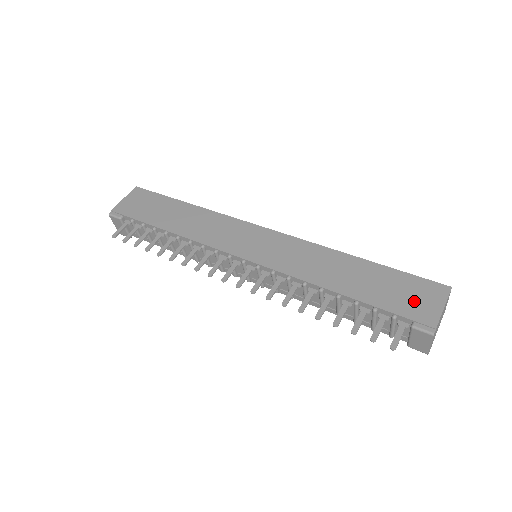
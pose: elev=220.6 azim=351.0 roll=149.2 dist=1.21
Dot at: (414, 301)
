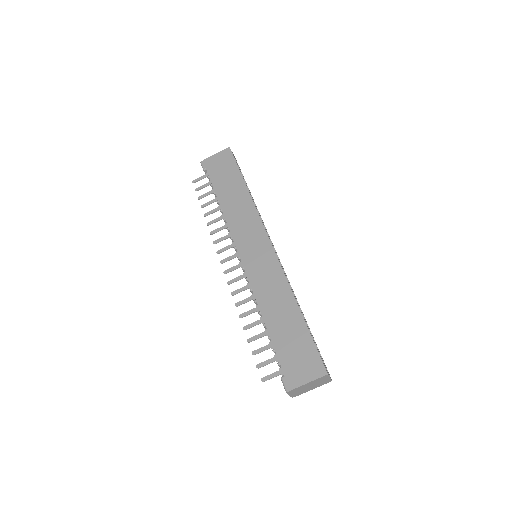
Dot at: (298, 364)
